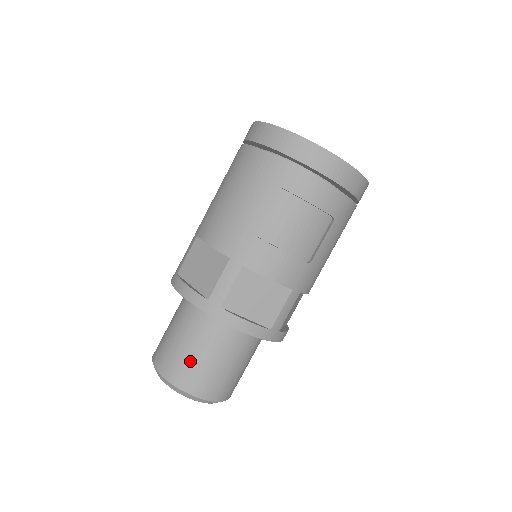
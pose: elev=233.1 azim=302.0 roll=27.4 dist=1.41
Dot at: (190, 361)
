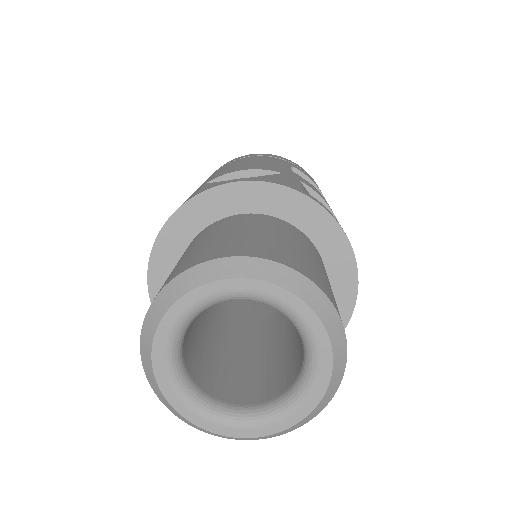
Dot at: (285, 245)
